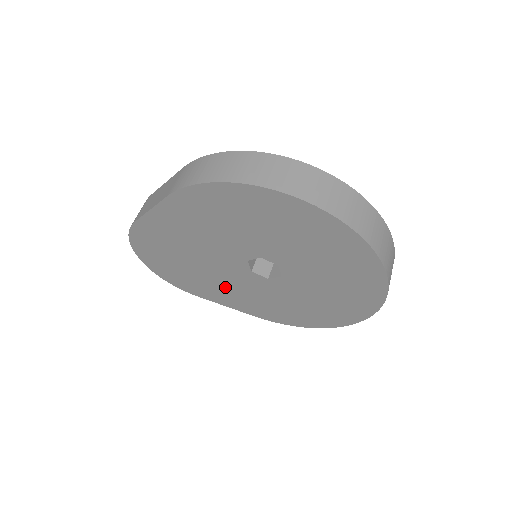
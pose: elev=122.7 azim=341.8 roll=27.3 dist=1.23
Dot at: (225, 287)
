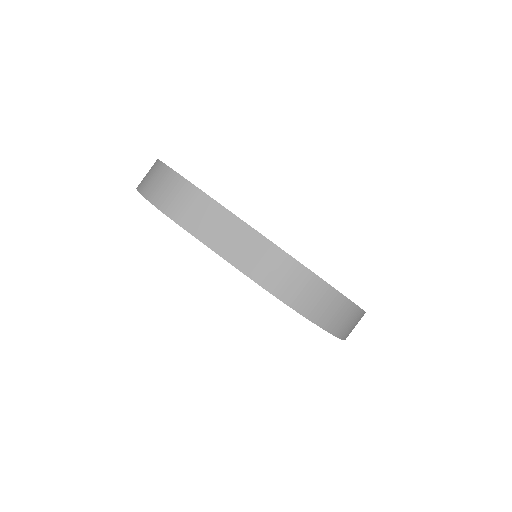
Dot at: occluded
